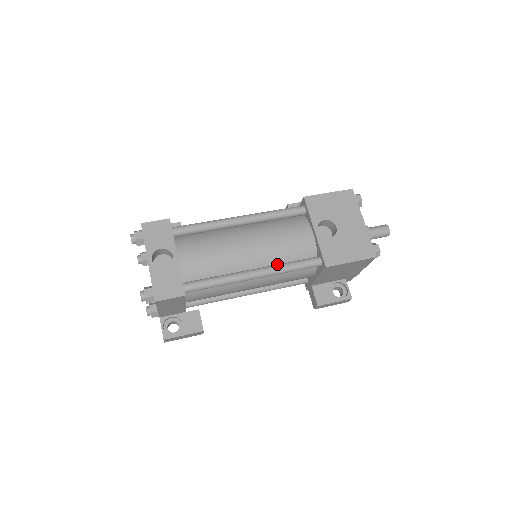
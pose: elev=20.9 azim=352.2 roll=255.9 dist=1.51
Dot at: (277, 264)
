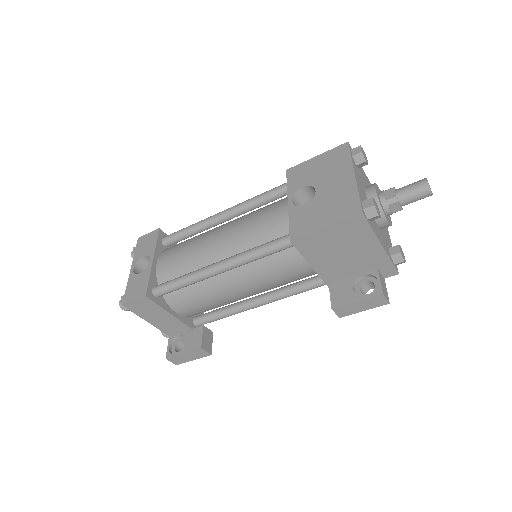
Dot at: (244, 251)
